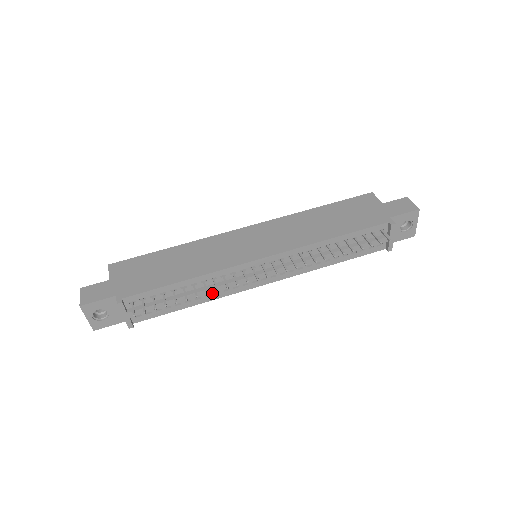
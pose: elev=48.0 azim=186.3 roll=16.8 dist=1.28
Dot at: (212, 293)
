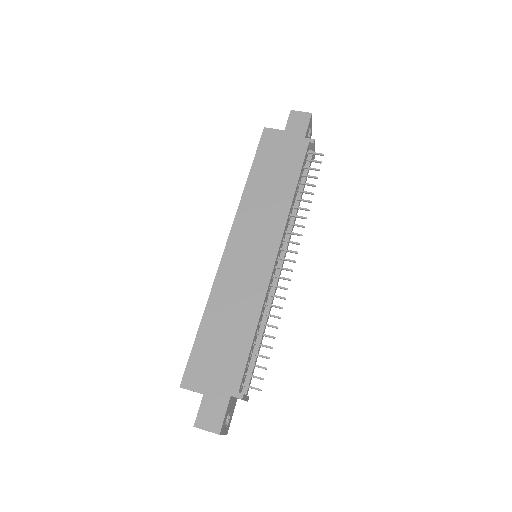
Dot at: occluded
